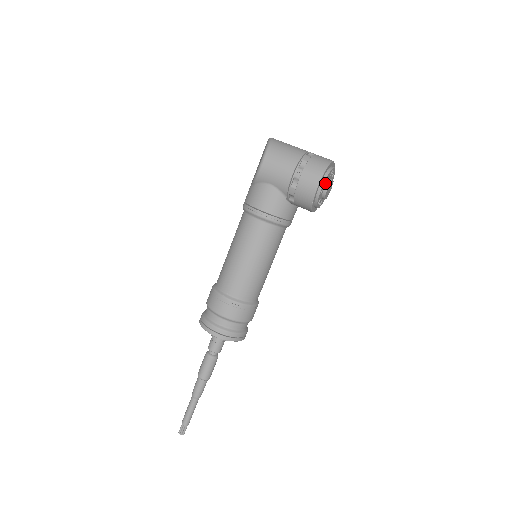
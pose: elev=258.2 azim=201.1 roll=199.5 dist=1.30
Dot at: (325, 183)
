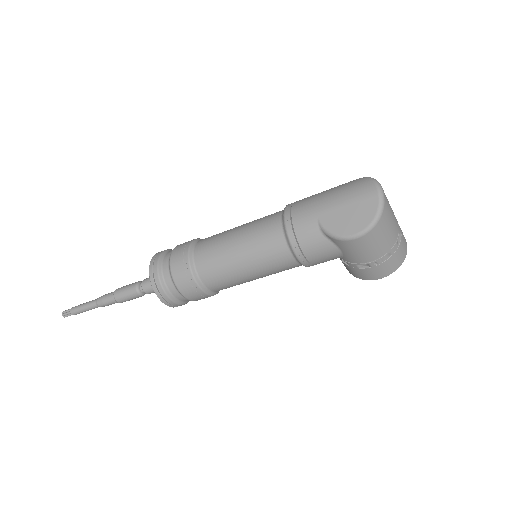
Dot at: occluded
